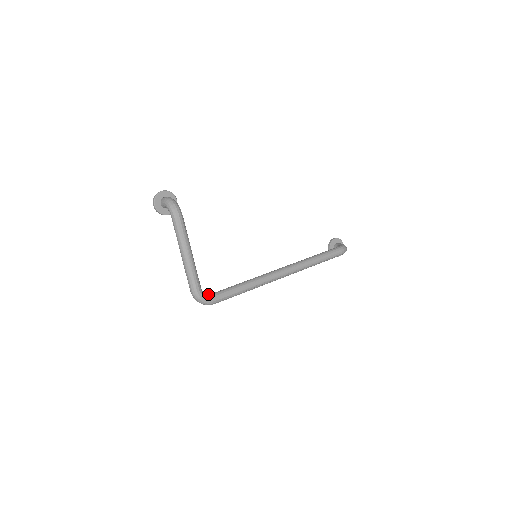
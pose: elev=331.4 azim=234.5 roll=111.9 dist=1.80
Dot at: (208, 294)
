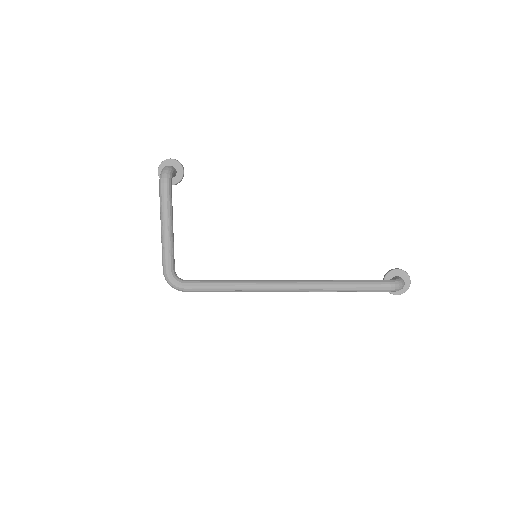
Dot at: (181, 279)
